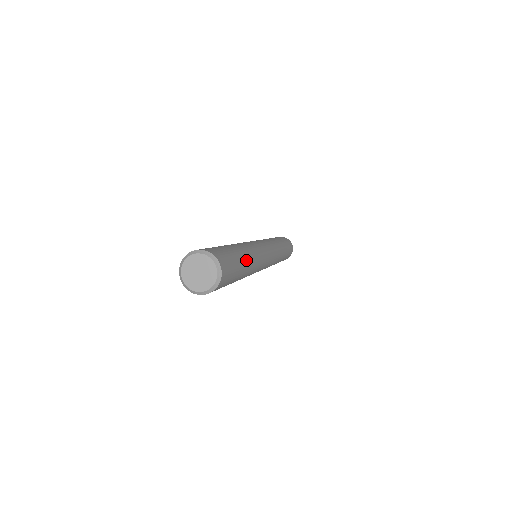
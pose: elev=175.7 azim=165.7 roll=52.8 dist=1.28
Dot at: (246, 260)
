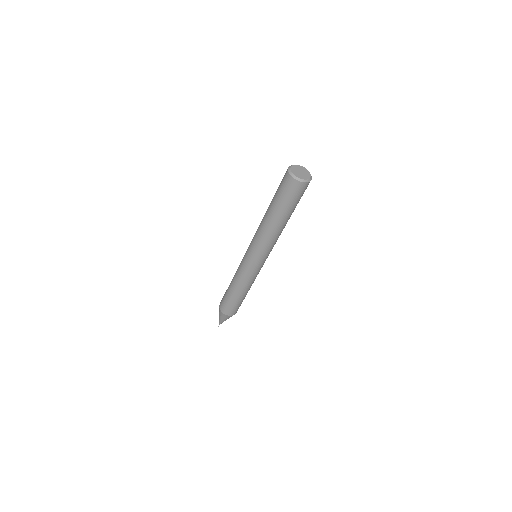
Dot at: occluded
